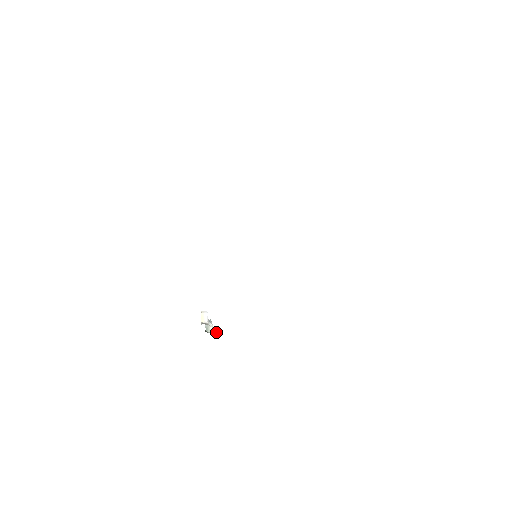
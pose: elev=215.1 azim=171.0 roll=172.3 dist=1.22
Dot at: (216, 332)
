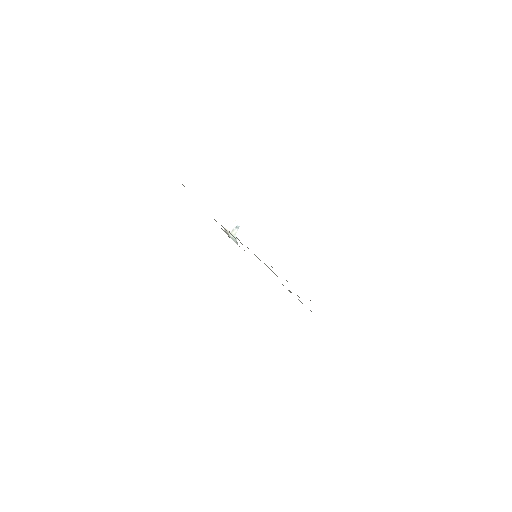
Dot at: (234, 238)
